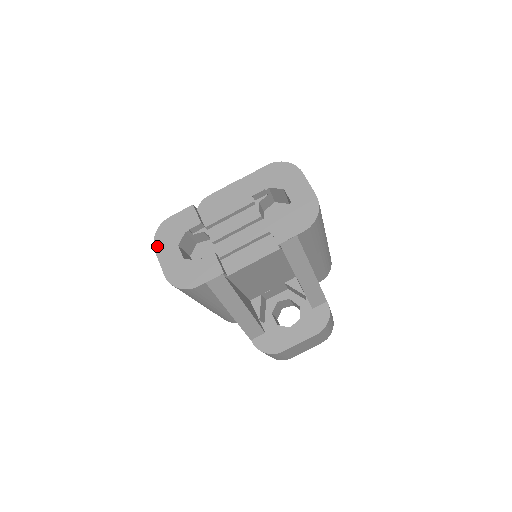
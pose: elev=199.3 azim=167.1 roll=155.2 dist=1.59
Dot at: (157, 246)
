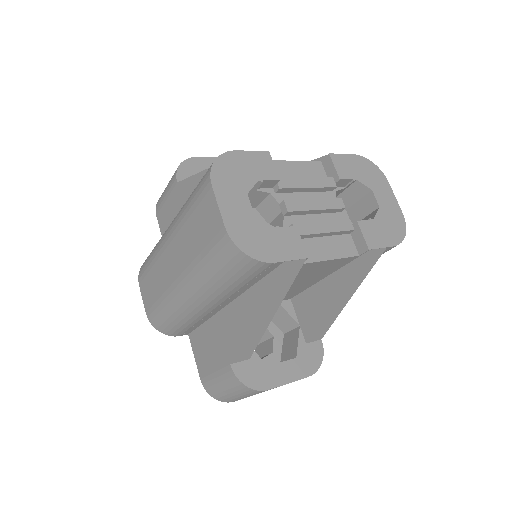
Dot at: (216, 180)
